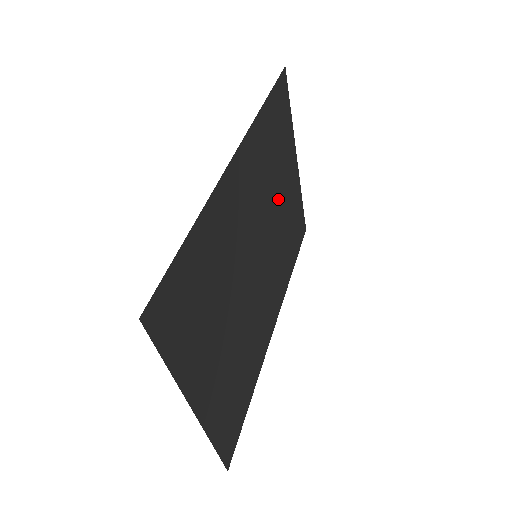
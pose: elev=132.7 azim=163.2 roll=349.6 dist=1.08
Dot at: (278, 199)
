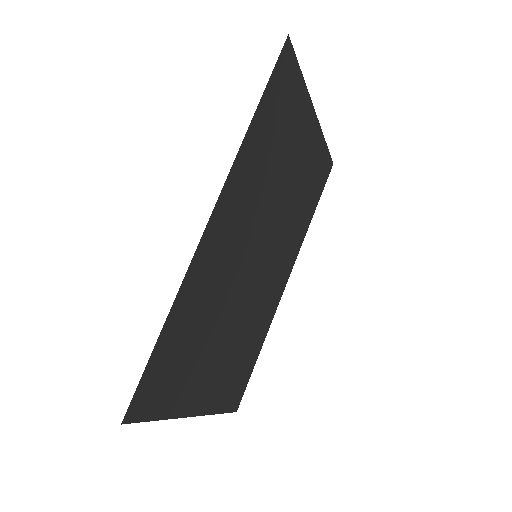
Dot at: (285, 182)
